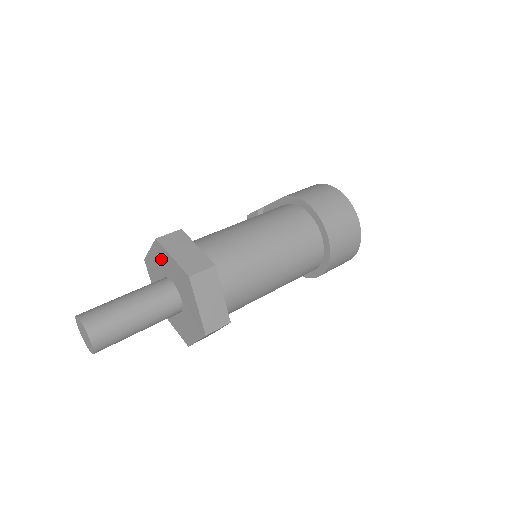
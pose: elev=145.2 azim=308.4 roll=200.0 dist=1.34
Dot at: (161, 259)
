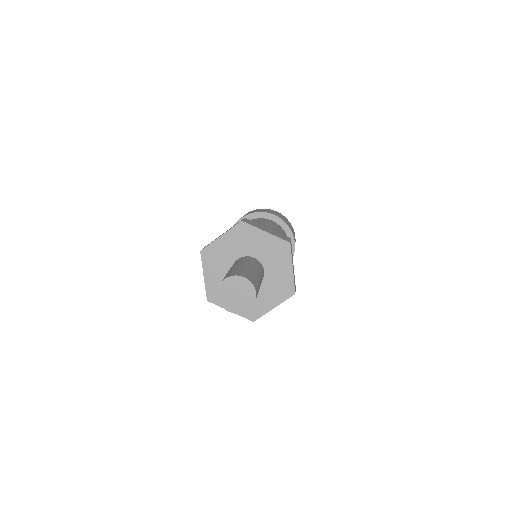
Dot at: (216, 260)
